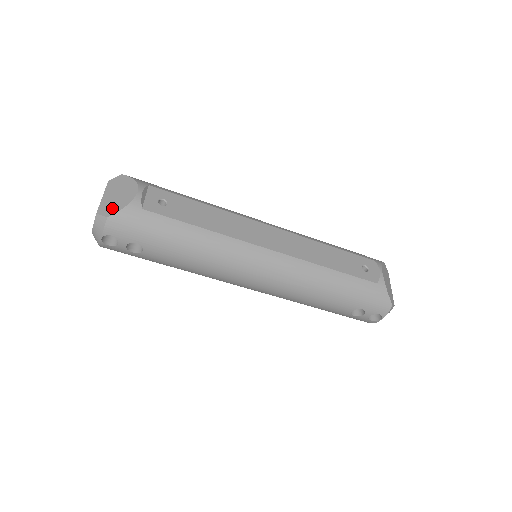
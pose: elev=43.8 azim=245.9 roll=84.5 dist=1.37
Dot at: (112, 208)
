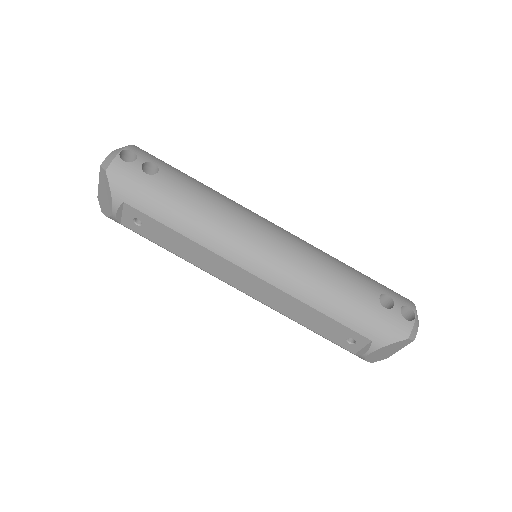
Dot at: occluded
